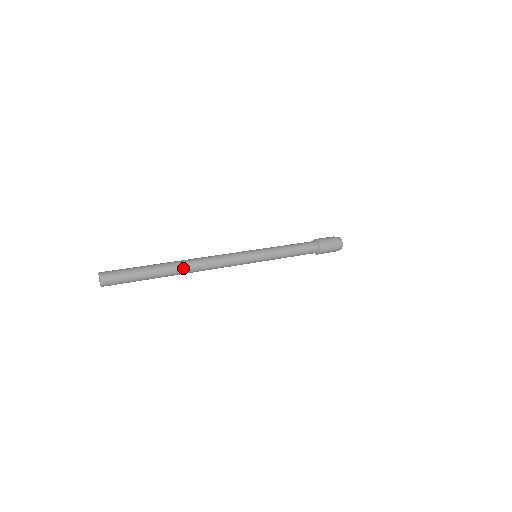
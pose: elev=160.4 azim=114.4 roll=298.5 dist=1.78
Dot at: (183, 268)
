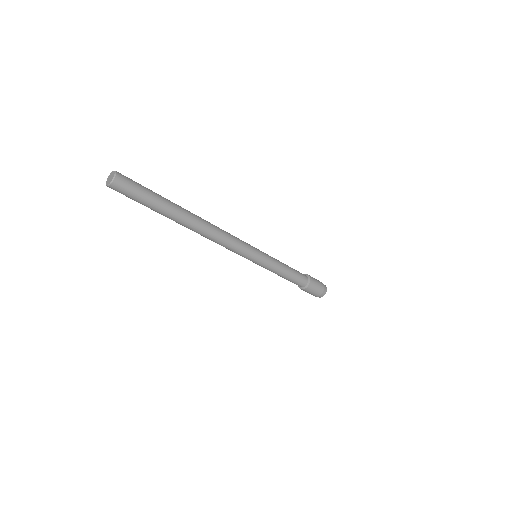
Dot at: (193, 214)
